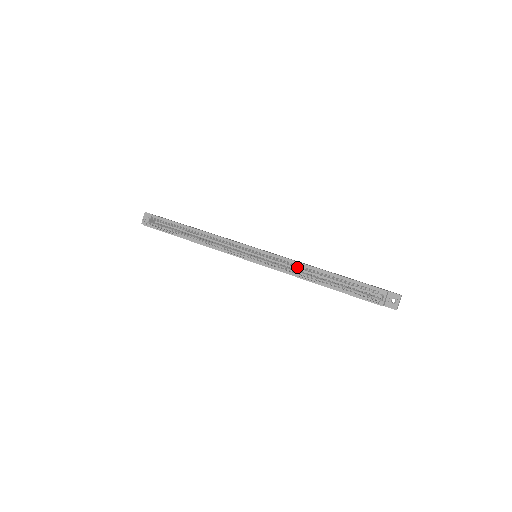
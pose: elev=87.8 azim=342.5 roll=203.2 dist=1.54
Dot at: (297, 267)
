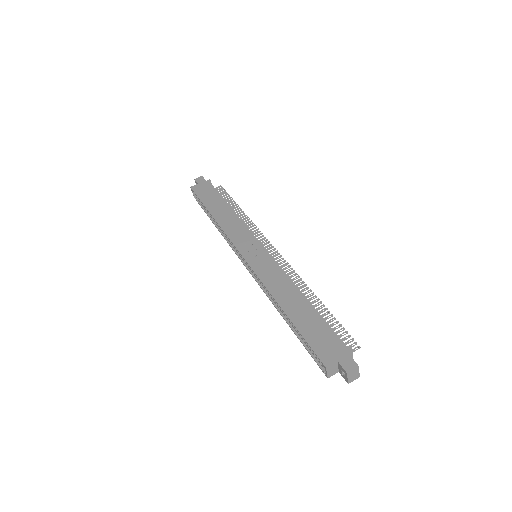
Dot at: occluded
